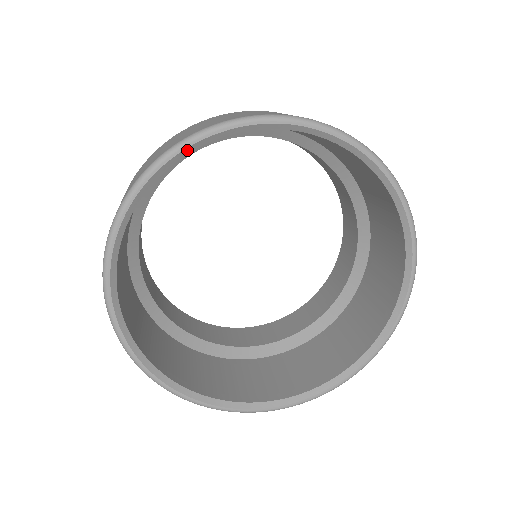
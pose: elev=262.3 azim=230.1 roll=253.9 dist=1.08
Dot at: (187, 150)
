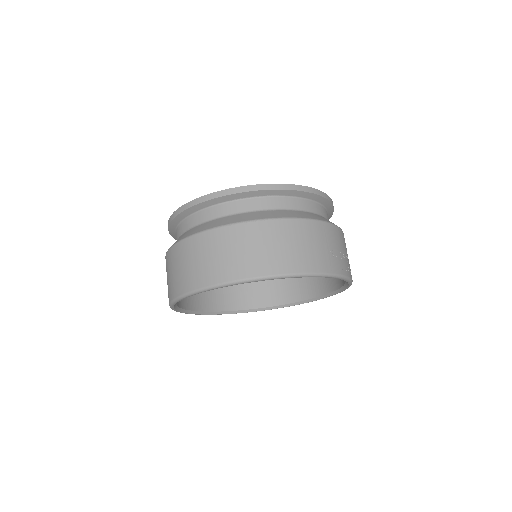
Dot at: (229, 285)
